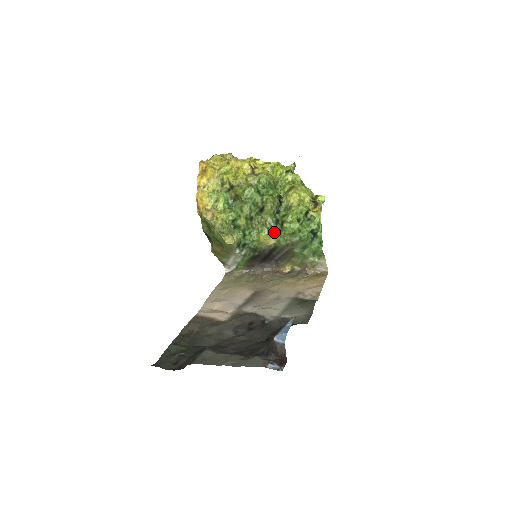
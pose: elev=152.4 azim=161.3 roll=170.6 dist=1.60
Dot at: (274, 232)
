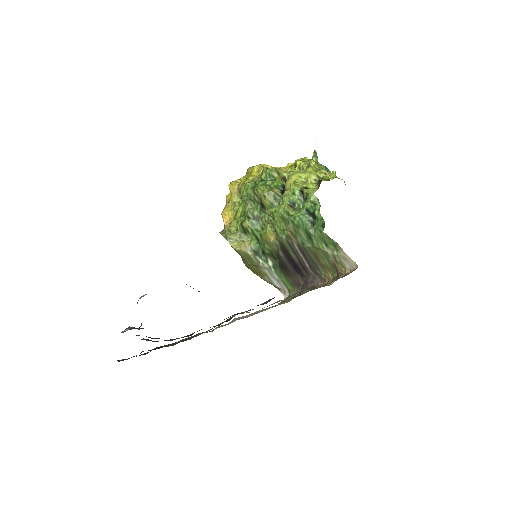
Dot at: occluded
